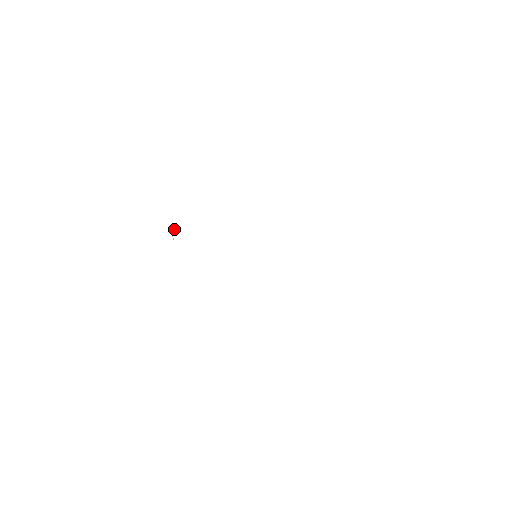
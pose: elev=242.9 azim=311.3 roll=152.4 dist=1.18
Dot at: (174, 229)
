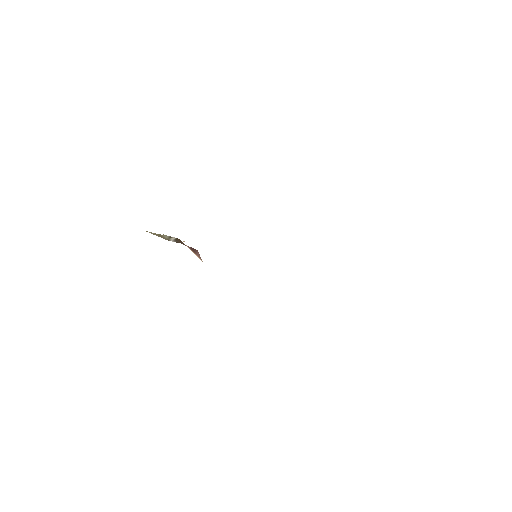
Dot at: occluded
